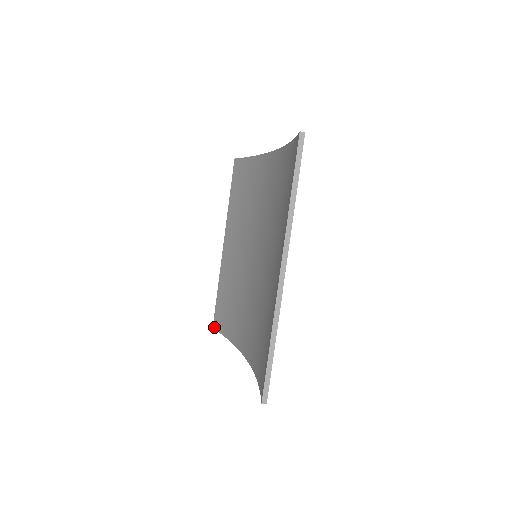
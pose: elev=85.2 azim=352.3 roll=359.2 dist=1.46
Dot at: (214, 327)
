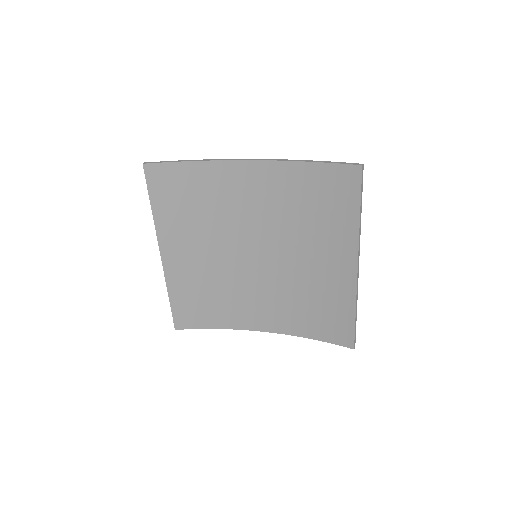
Dot at: (178, 328)
